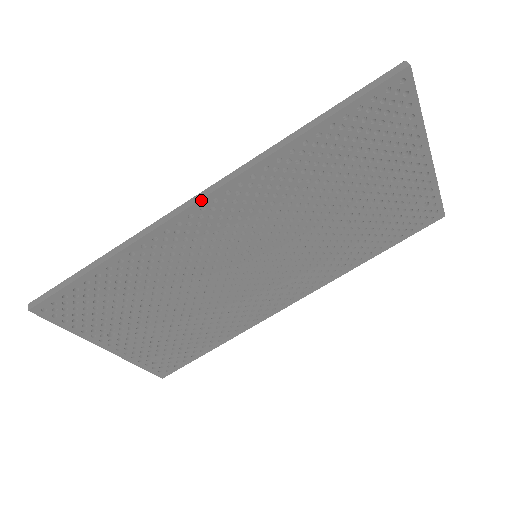
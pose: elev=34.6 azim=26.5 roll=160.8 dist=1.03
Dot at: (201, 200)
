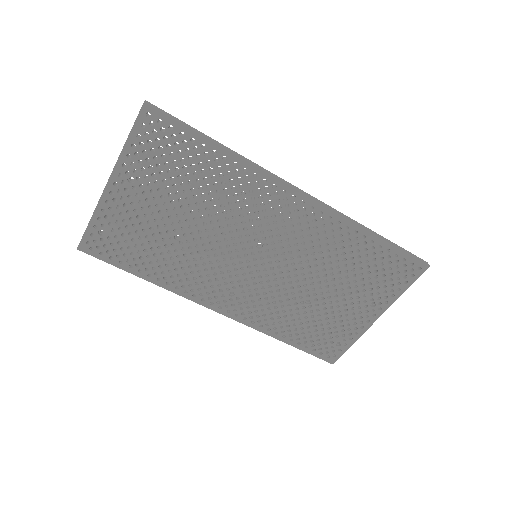
Dot at: (300, 192)
